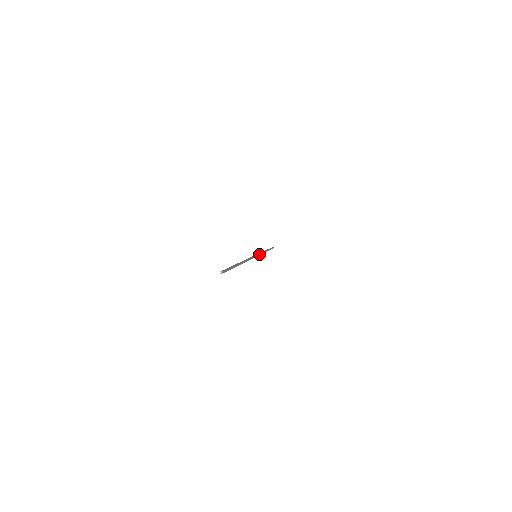
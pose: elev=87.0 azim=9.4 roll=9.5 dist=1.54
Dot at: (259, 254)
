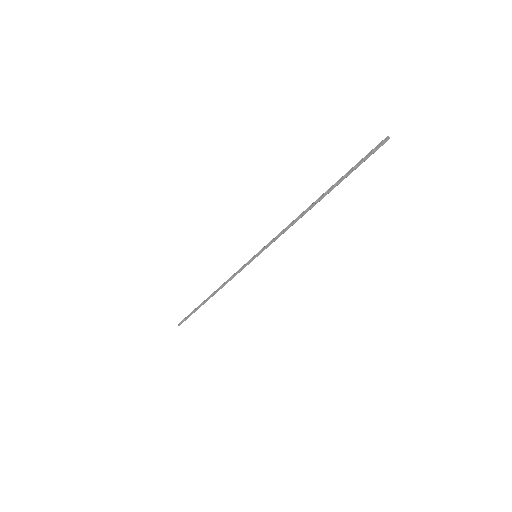
Dot at: (244, 266)
